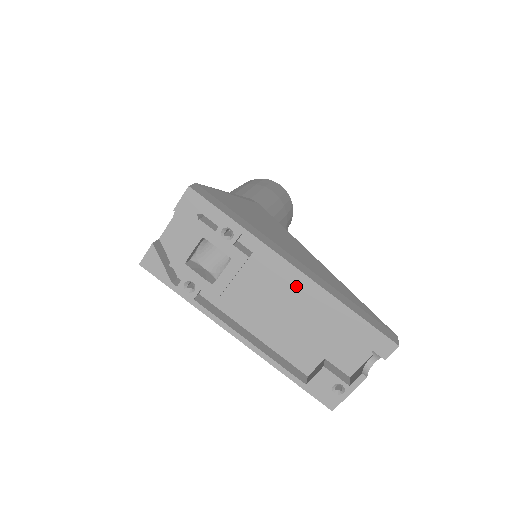
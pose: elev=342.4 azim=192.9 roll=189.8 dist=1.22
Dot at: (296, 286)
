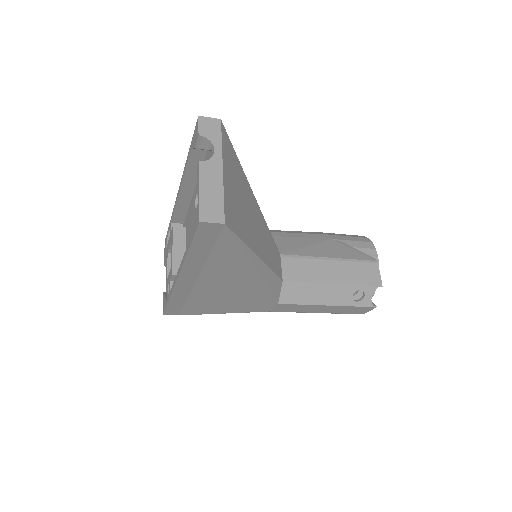
Dot at: occluded
